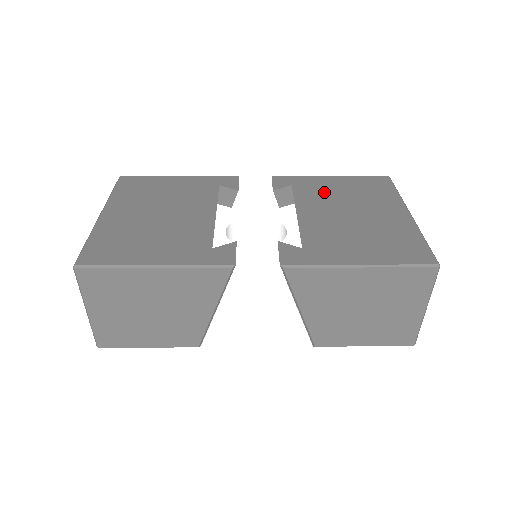
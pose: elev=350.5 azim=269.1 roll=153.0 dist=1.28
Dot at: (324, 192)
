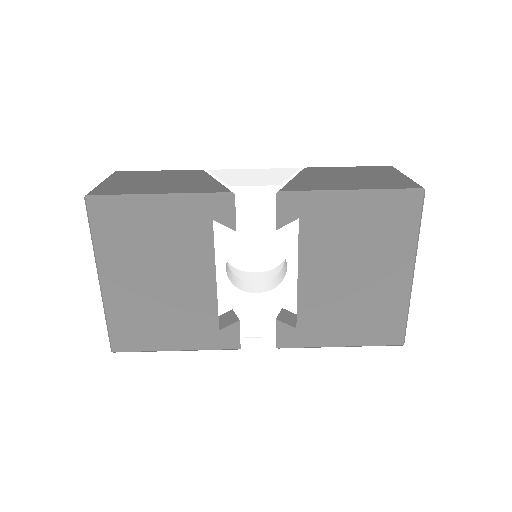
Dot at: (334, 234)
